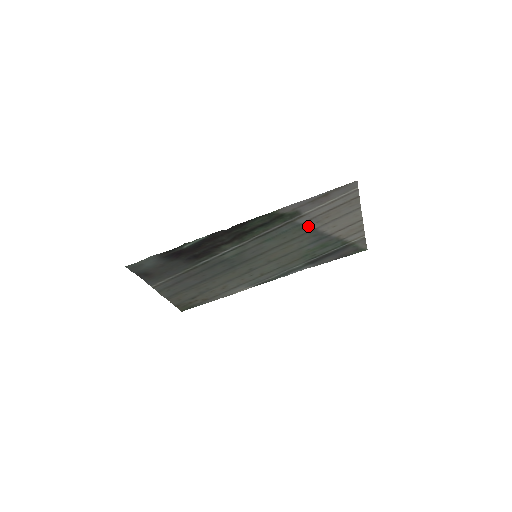
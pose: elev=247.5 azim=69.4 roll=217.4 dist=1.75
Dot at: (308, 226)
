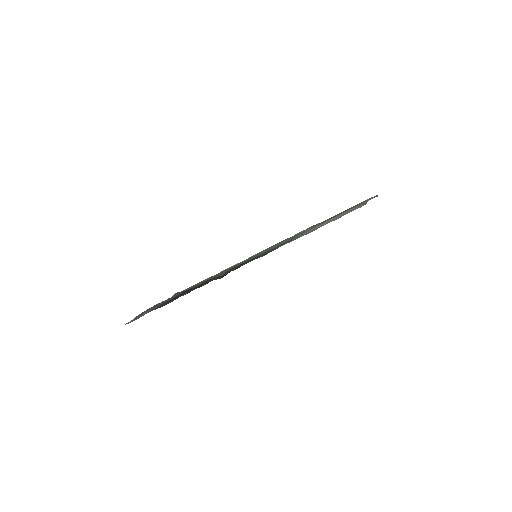
Dot at: occluded
